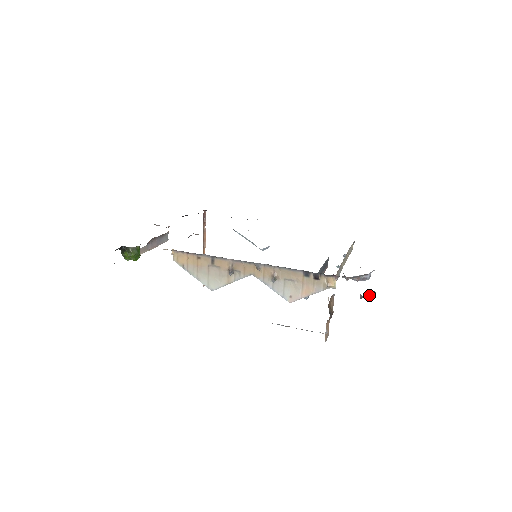
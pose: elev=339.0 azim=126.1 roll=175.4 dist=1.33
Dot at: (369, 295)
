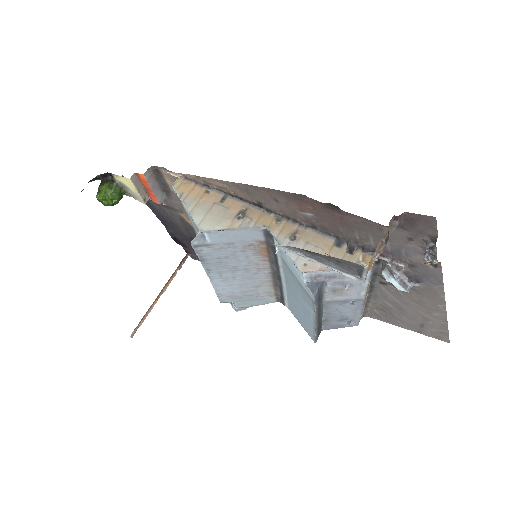
Dot at: (432, 256)
